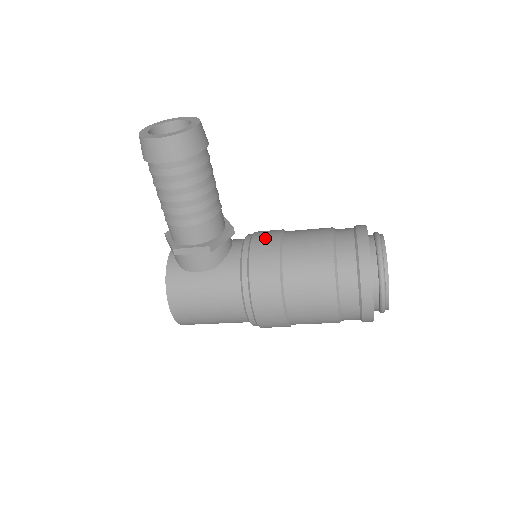
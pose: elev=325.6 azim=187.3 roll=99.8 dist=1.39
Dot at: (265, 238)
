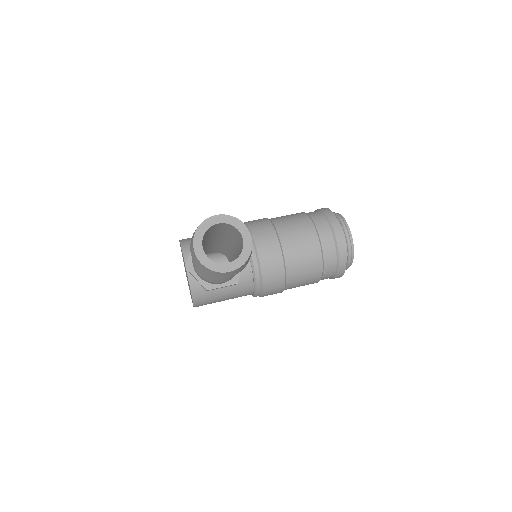
Dot at: (269, 252)
